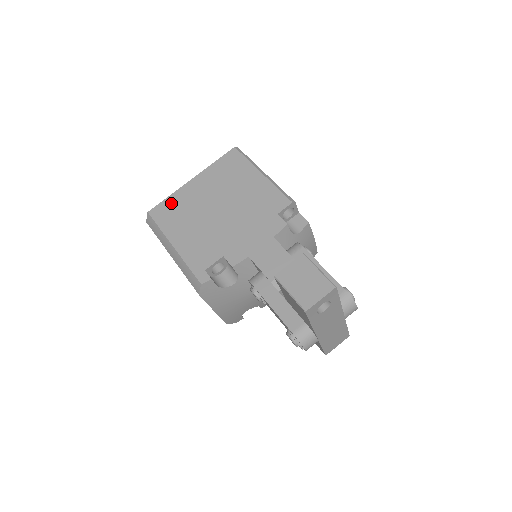
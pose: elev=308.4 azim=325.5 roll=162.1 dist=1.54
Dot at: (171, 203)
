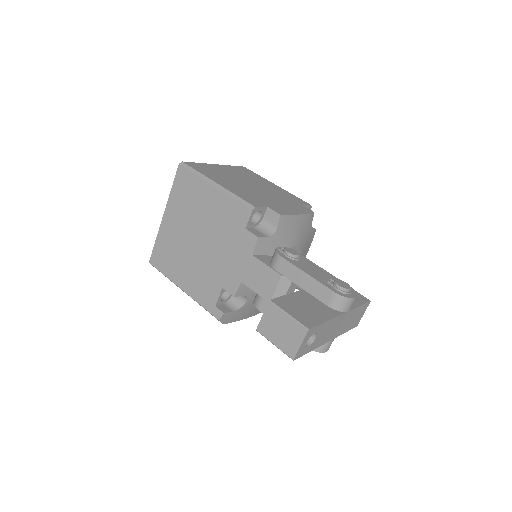
Dot at: (160, 247)
